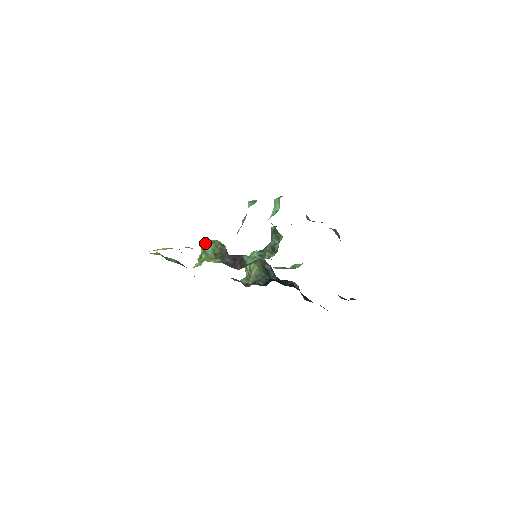
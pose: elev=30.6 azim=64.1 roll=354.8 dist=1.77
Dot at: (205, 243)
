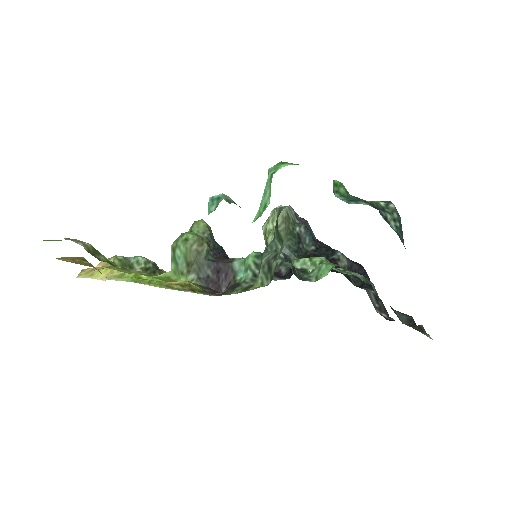
Dot at: (177, 238)
